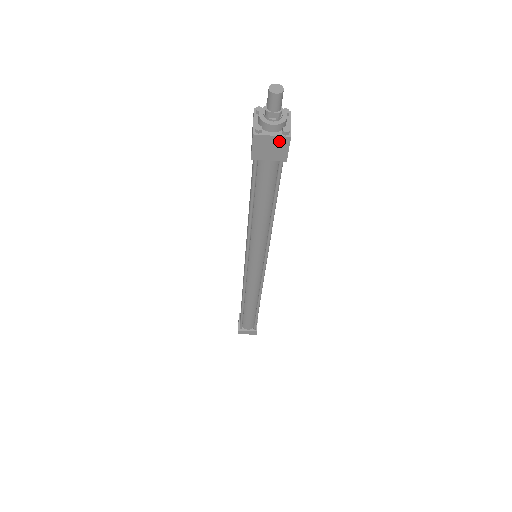
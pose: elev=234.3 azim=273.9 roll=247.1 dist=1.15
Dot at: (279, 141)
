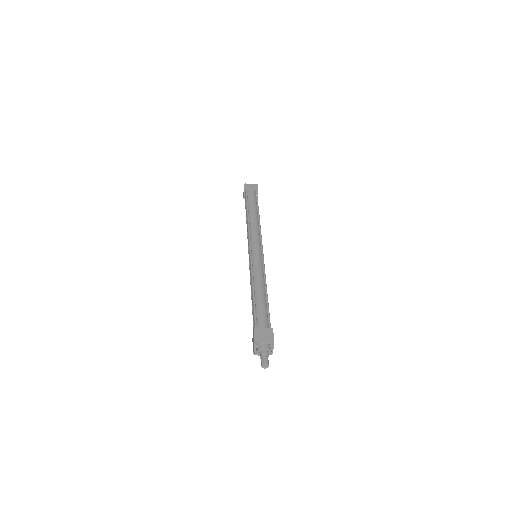
Dot at: occluded
